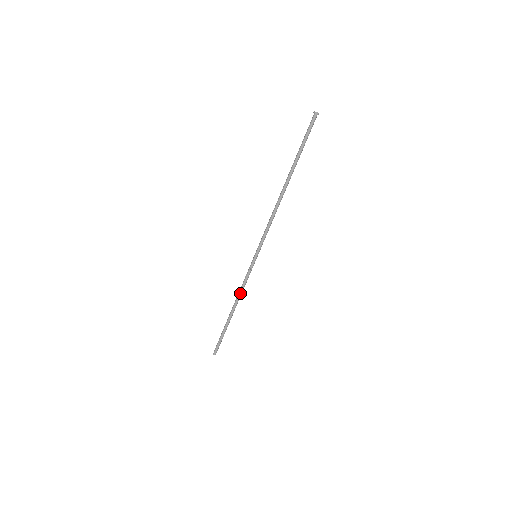
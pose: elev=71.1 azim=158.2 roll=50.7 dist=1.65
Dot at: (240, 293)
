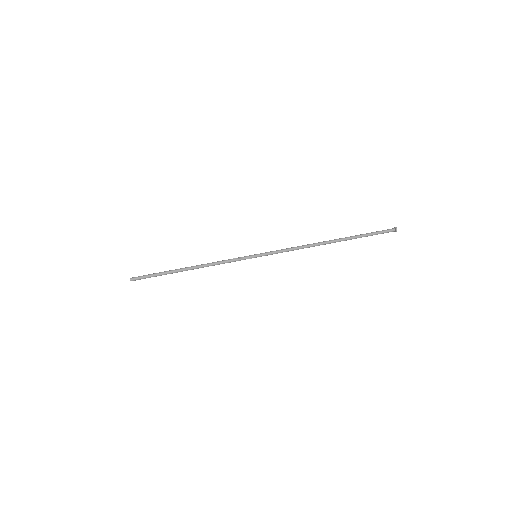
Dot at: (213, 264)
